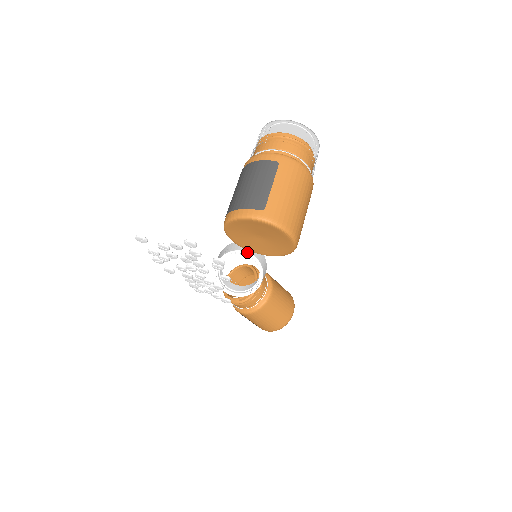
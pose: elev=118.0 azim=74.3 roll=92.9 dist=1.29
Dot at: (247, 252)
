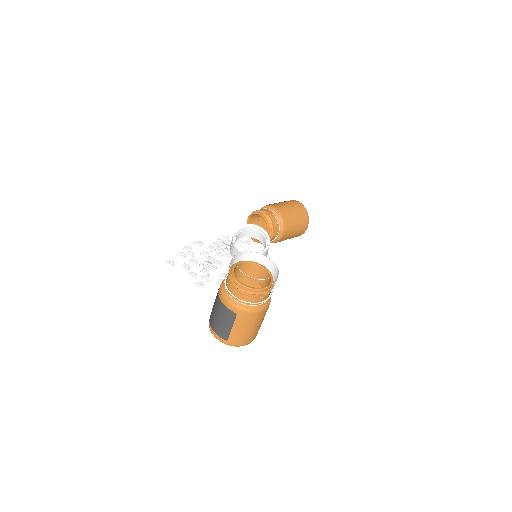
Dot at: (257, 225)
